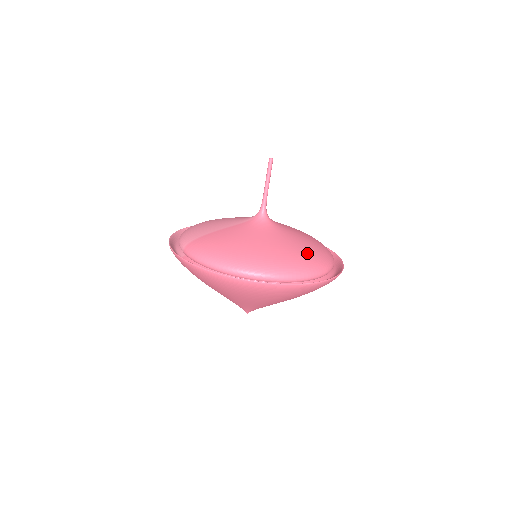
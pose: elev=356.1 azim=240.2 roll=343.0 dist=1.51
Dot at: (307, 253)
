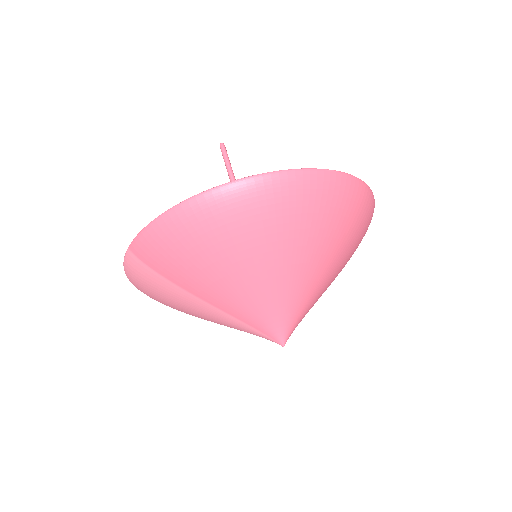
Dot at: occluded
